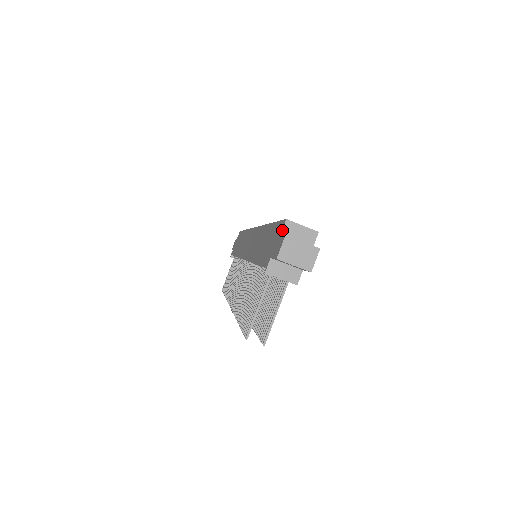
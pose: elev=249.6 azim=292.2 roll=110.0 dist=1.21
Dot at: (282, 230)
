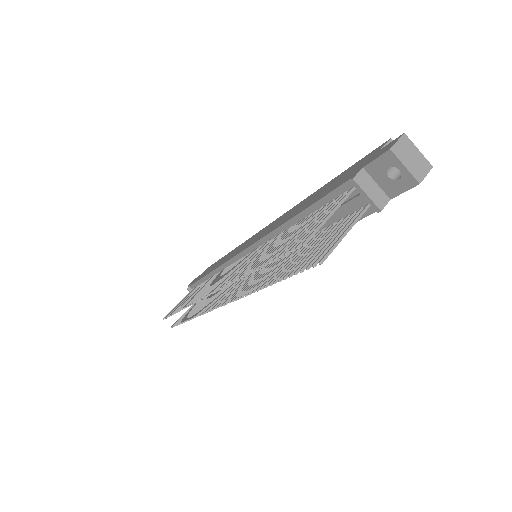
Dot at: (384, 145)
